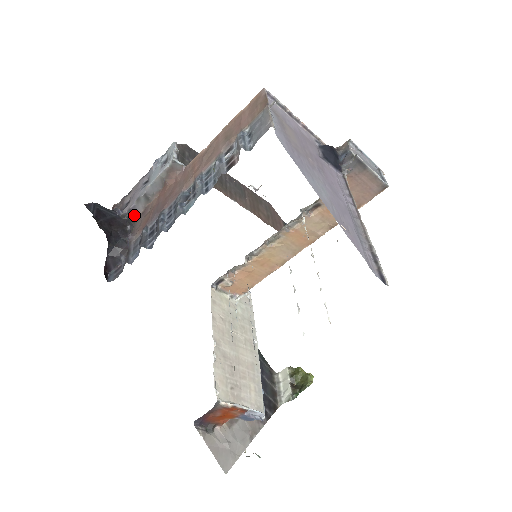
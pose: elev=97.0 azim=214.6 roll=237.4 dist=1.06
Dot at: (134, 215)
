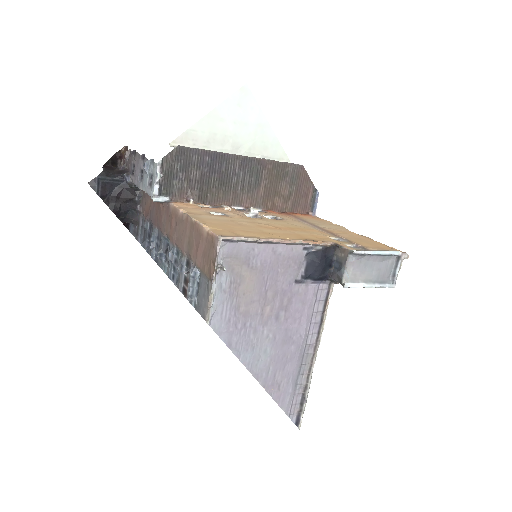
Dot at: occluded
